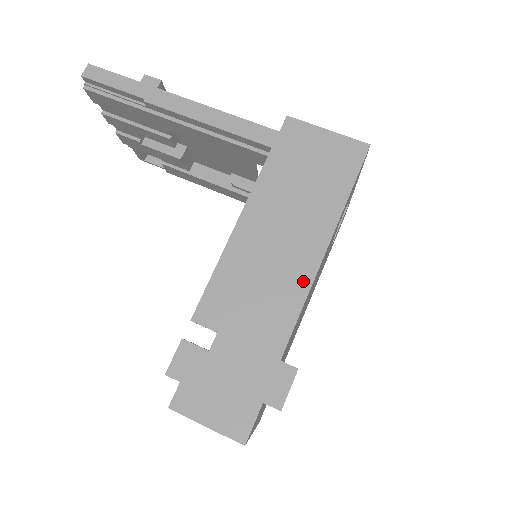
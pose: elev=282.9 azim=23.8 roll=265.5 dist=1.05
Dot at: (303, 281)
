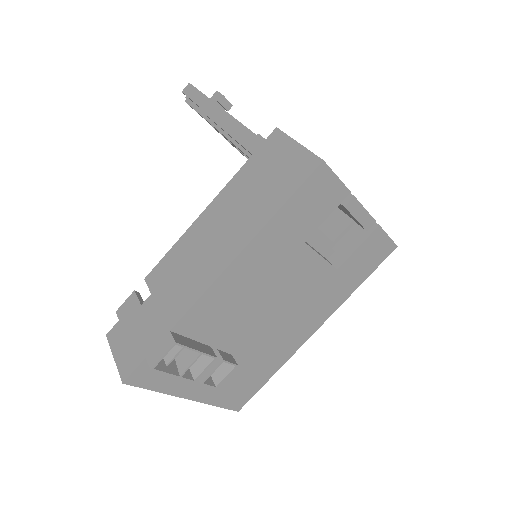
Dot at: (214, 273)
